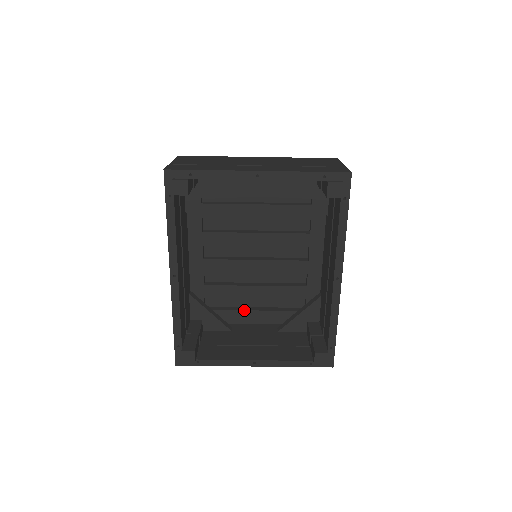
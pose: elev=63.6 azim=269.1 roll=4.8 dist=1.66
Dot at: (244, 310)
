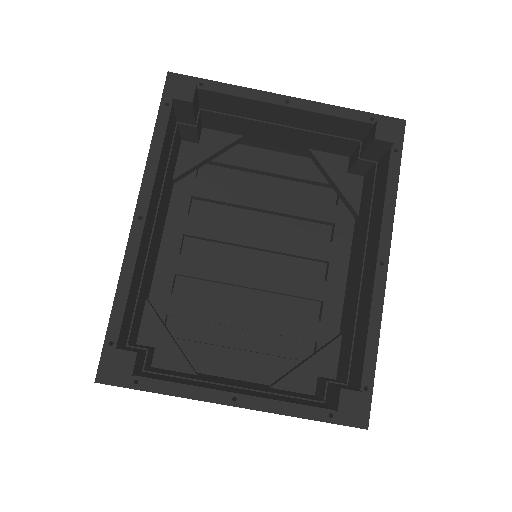
Dot at: (222, 346)
